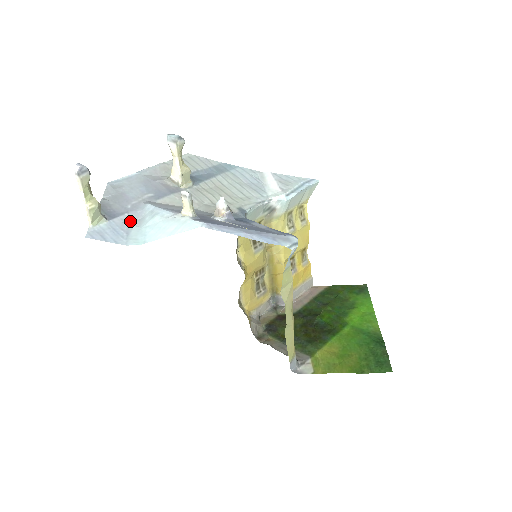
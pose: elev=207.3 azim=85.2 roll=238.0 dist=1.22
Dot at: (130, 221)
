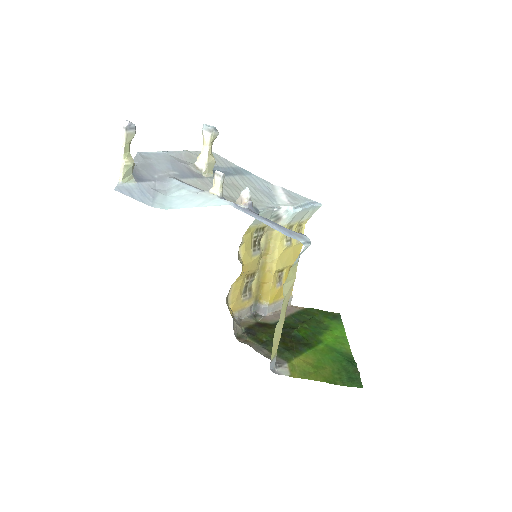
Dot at: (156, 189)
